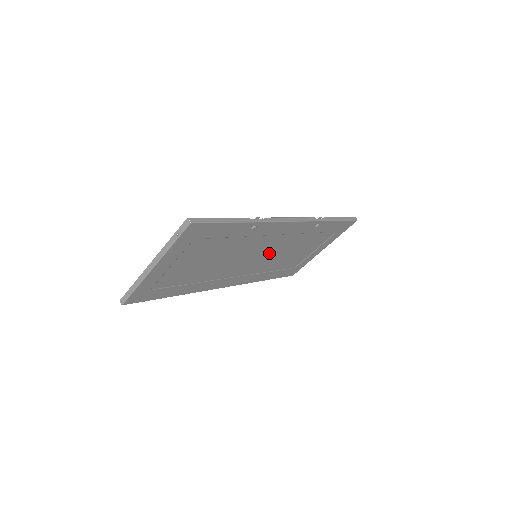
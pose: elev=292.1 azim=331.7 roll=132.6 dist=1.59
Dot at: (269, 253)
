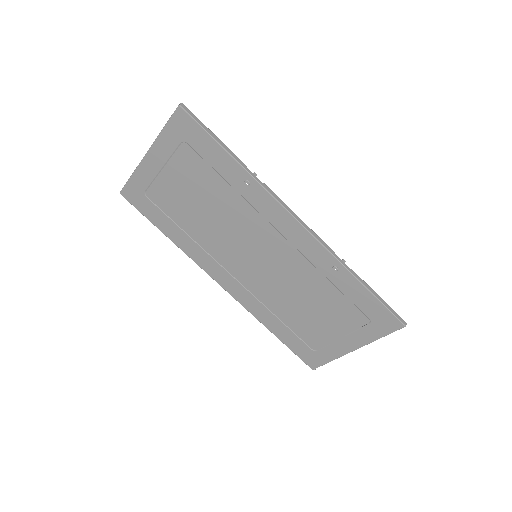
Dot at: (273, 268)
